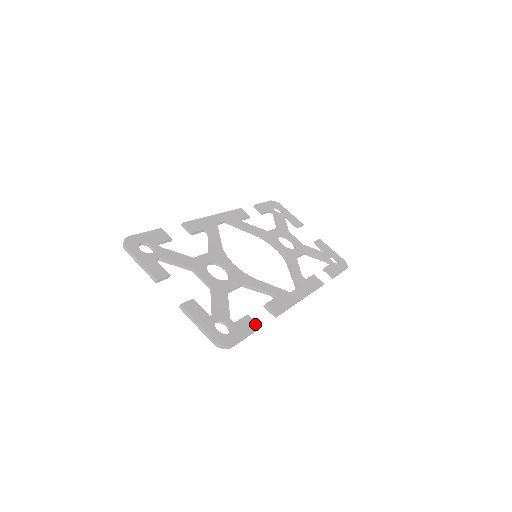
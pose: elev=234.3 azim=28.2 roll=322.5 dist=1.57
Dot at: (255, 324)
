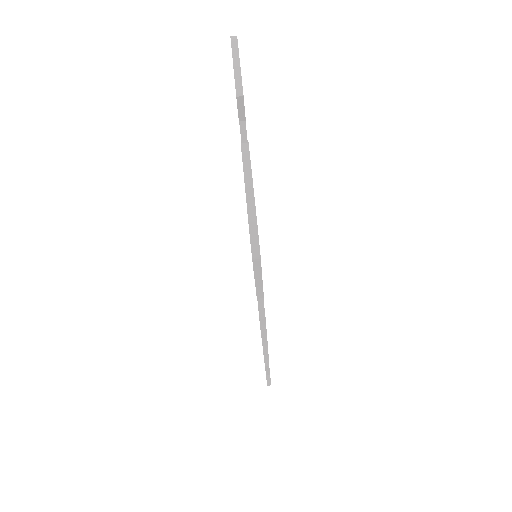
Dot at: occluded
